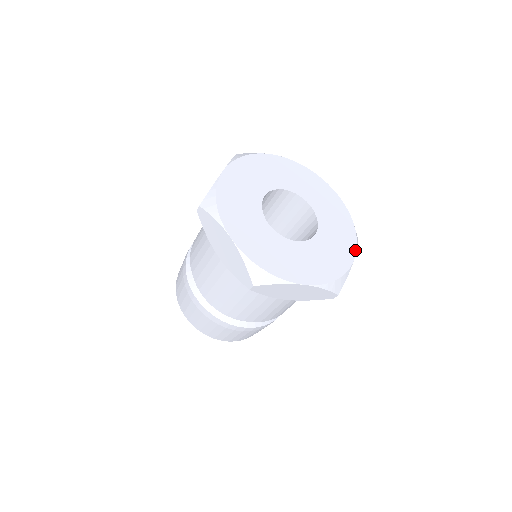
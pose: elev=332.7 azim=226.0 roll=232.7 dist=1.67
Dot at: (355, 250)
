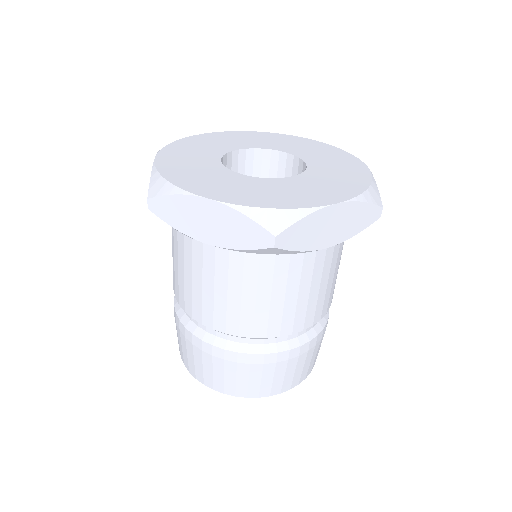
Dot at: (344, 199)
